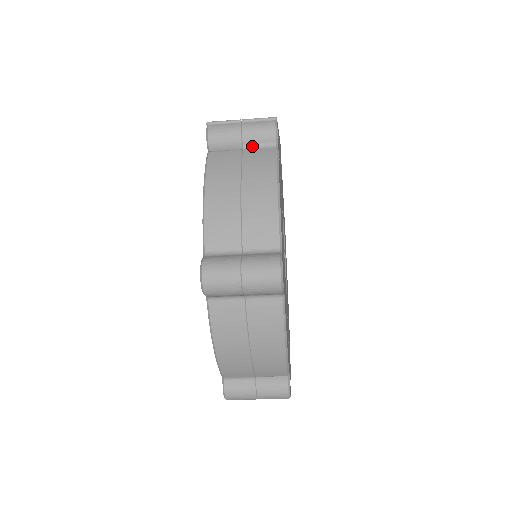
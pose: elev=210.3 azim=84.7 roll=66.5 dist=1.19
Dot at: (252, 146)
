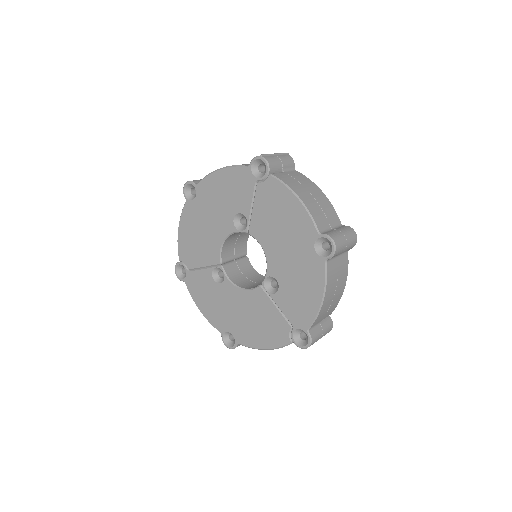
Dot at: (287, 170)
